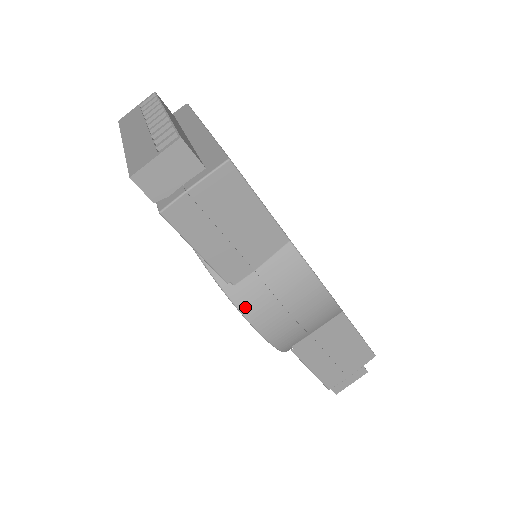
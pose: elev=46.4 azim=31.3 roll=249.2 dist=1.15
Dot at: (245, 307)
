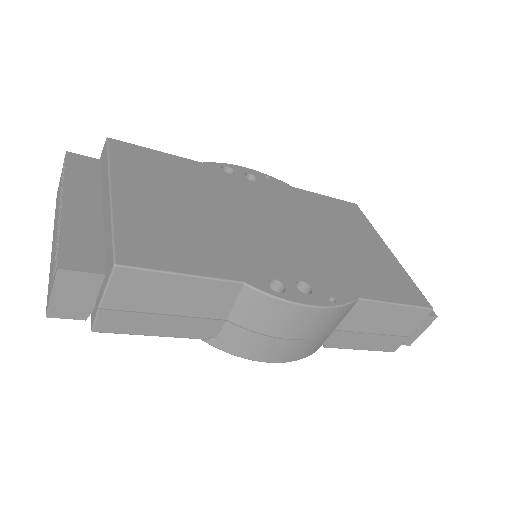
Dot at: (238, 351)
